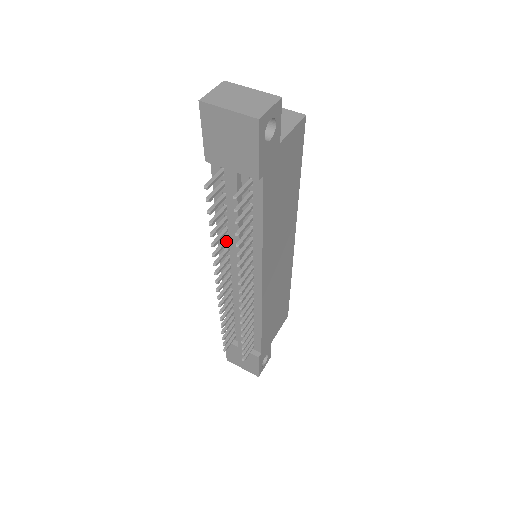
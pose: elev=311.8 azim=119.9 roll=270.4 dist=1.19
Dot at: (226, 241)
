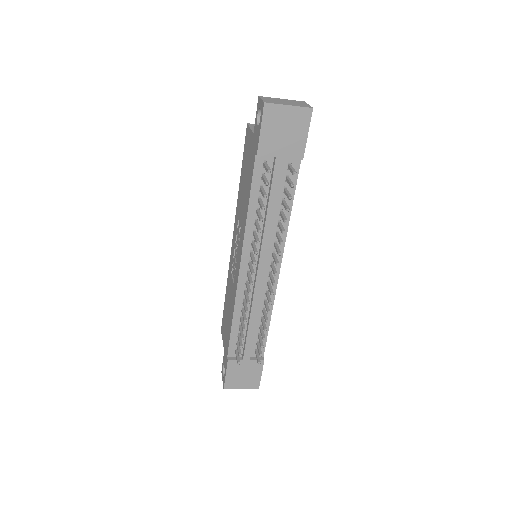
Dot at: (256, 233)
